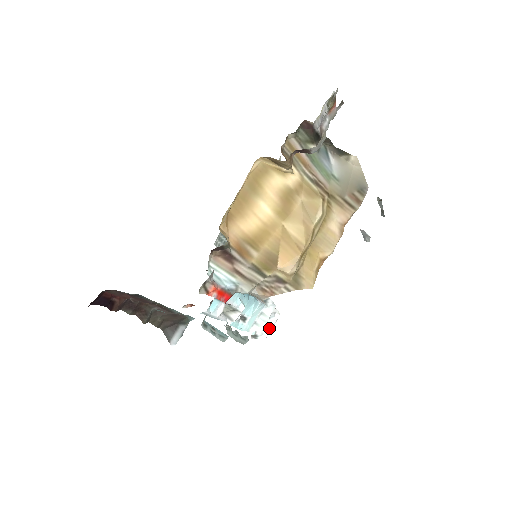
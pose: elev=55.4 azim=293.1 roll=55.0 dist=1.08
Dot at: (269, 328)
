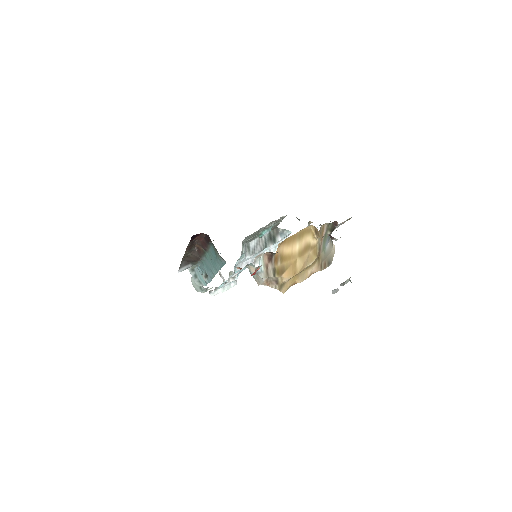
Dot at: (218, 292)
